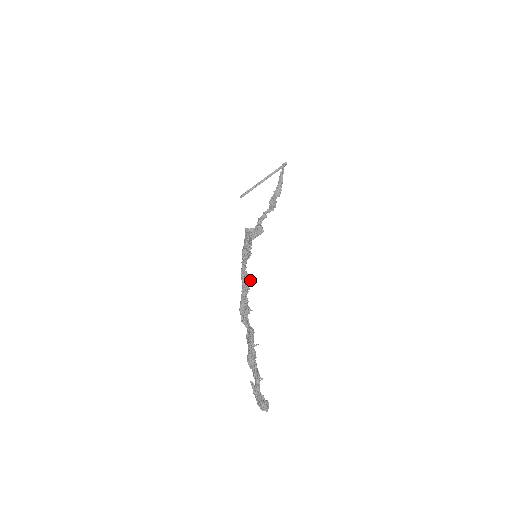
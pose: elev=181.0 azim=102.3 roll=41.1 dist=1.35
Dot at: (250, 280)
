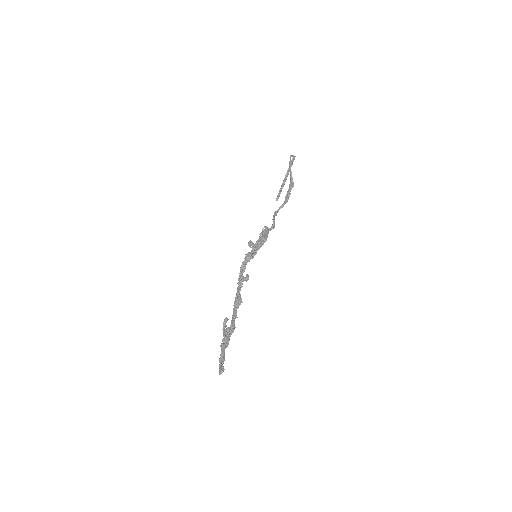
Dot at: (244, 279)
